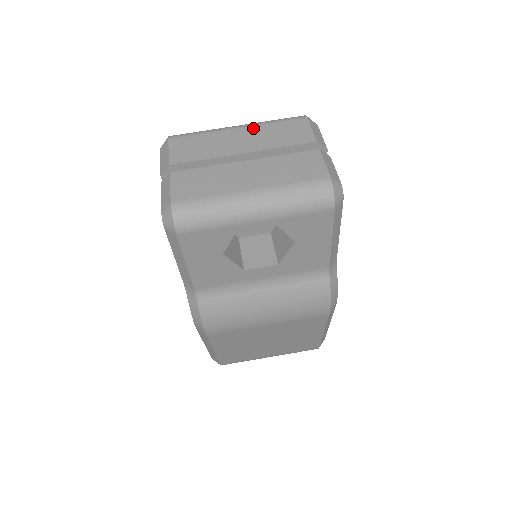
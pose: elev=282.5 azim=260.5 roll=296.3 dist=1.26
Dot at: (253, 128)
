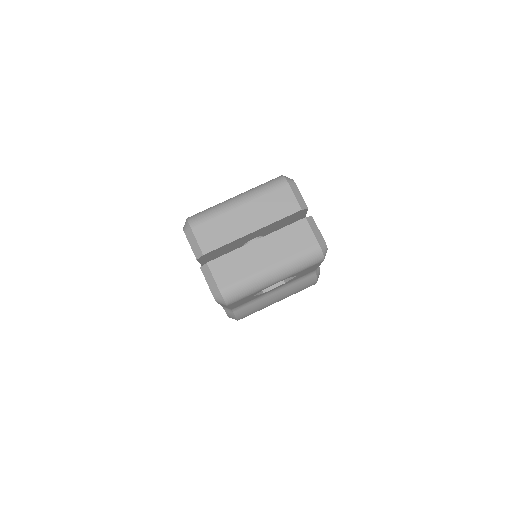
Dot at: (251, 203)
